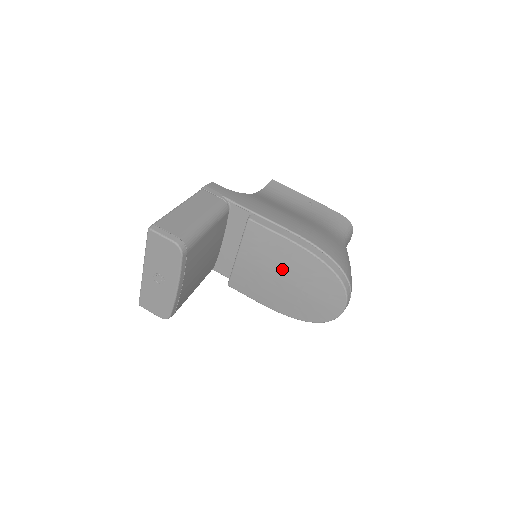
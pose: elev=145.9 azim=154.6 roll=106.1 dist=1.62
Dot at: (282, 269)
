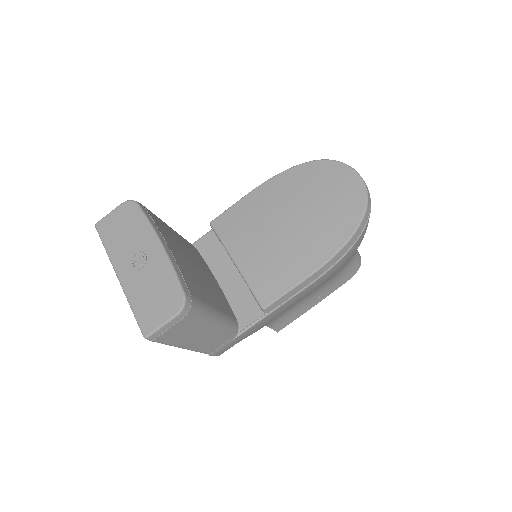
Dot at: (275, 215)
